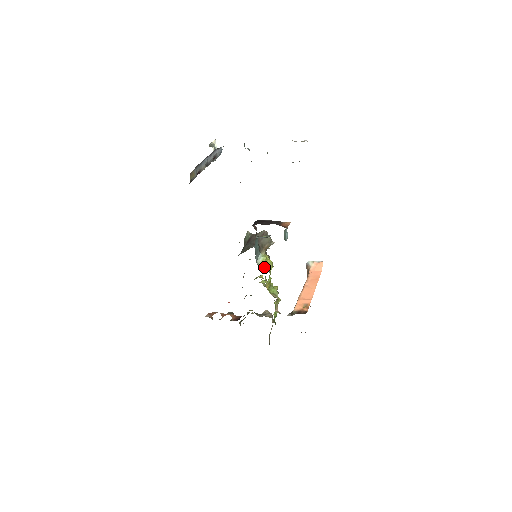
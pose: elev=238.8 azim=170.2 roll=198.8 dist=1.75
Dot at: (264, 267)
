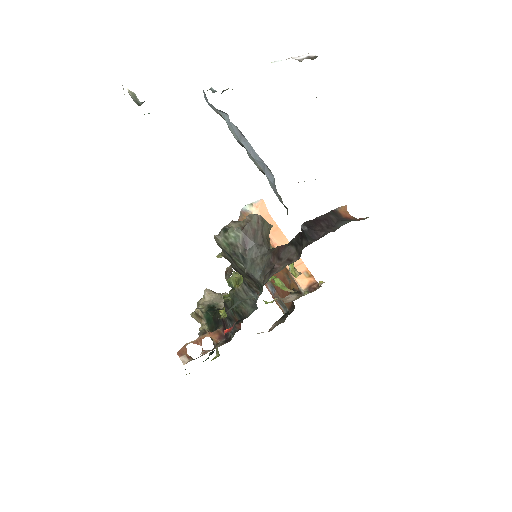
Dot at: (295, 271)
